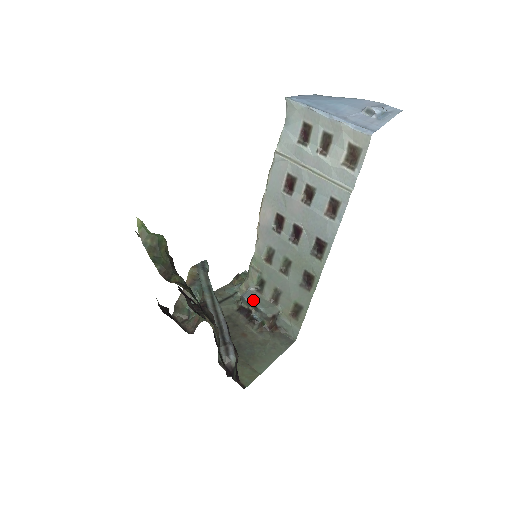
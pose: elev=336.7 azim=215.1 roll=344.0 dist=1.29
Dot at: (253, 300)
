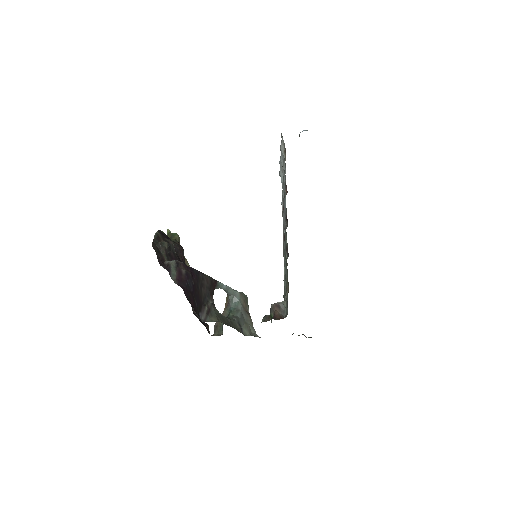
Dot at: occluded
